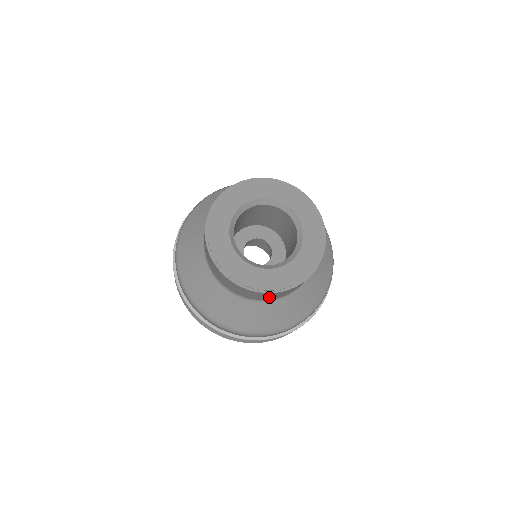
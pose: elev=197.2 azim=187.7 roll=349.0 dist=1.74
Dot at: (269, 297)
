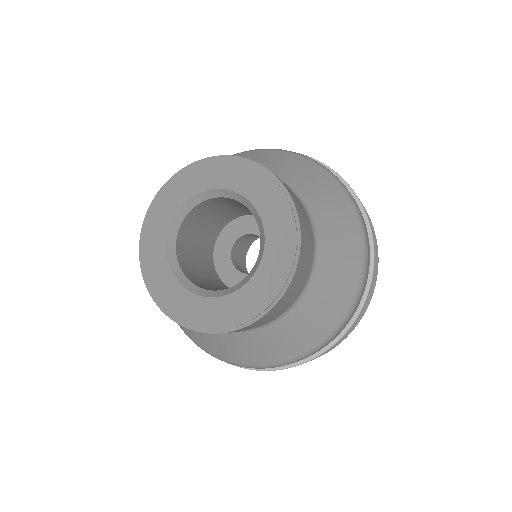
Dot at: occluded
